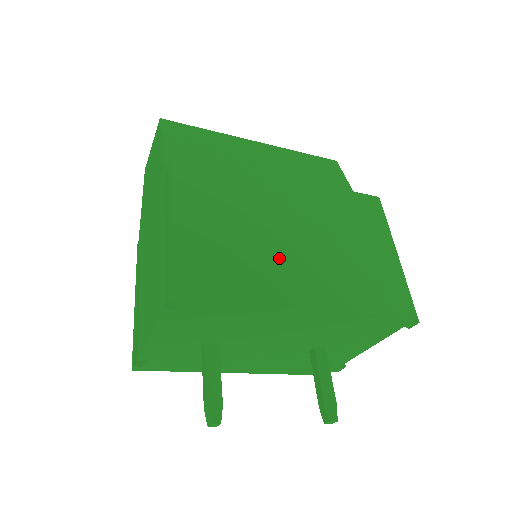
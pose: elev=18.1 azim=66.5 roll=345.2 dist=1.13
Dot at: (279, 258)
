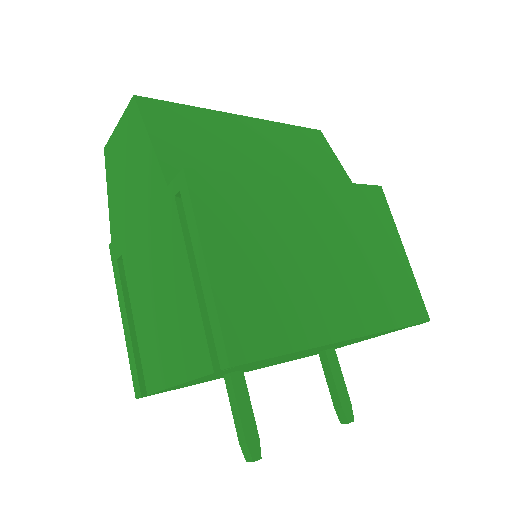
Dot at: (315, 287)
